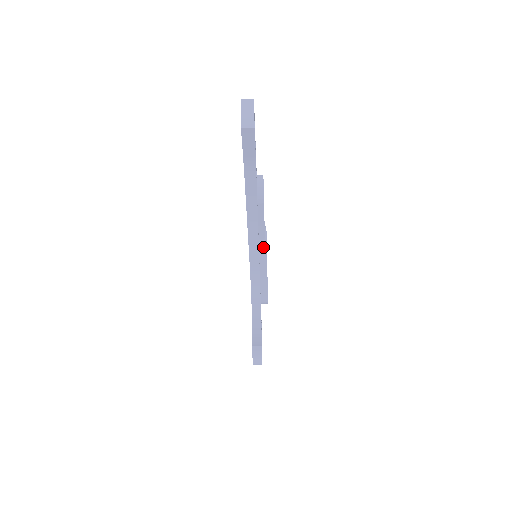
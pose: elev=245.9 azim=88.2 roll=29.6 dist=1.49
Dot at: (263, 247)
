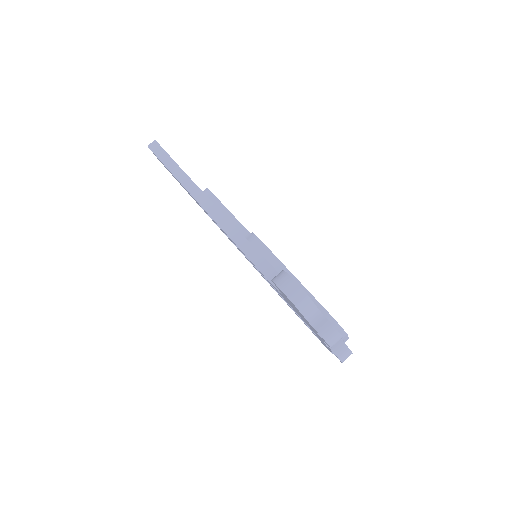
Dot at: (249, 236)
